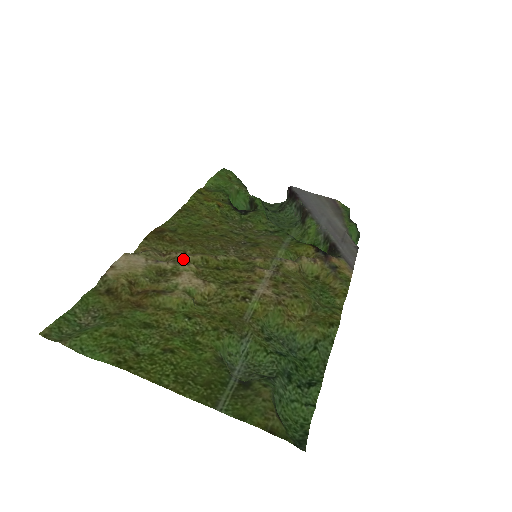
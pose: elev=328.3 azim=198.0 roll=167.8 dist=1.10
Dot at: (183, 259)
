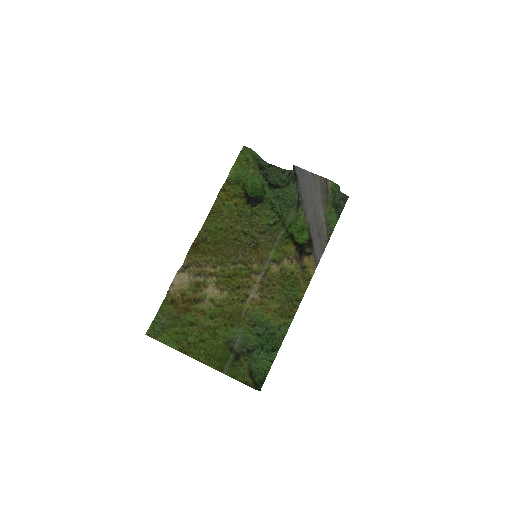
Dot at: (209, 272)
